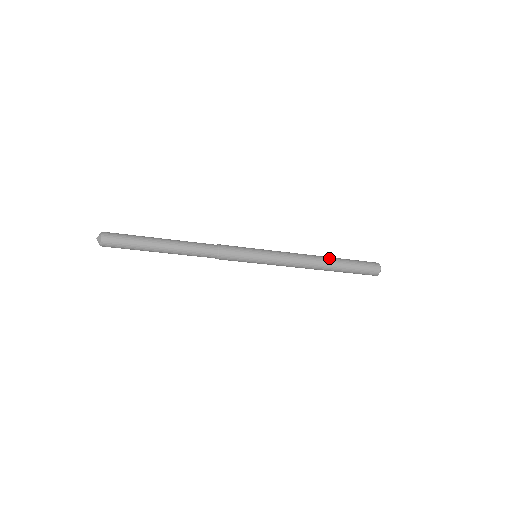
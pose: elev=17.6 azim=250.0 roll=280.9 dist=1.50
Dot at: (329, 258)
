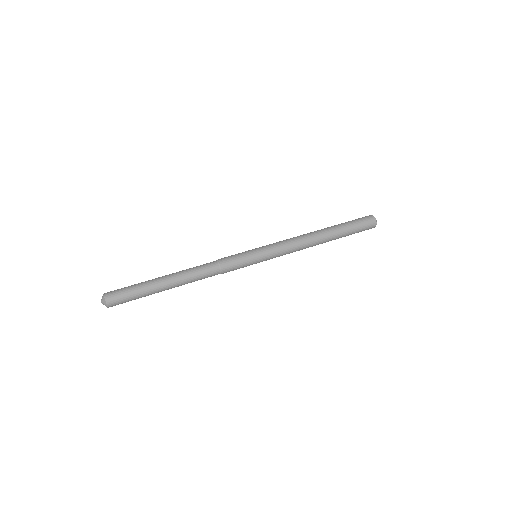
Dot at: (328, 241)
